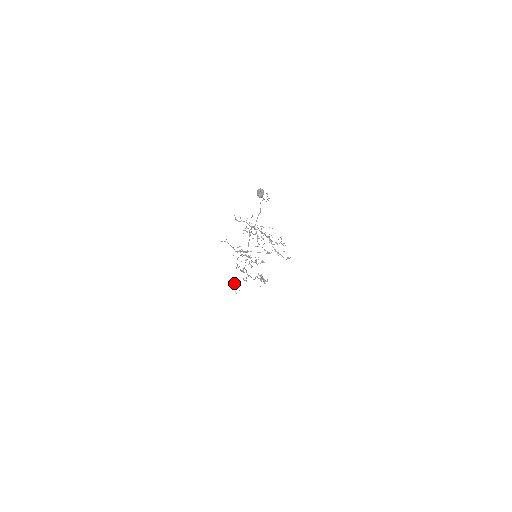
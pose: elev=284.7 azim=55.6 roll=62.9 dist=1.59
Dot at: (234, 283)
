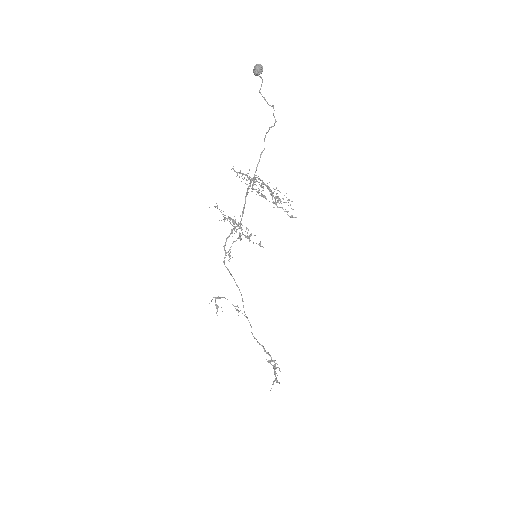
Dot at: (218, 297)
